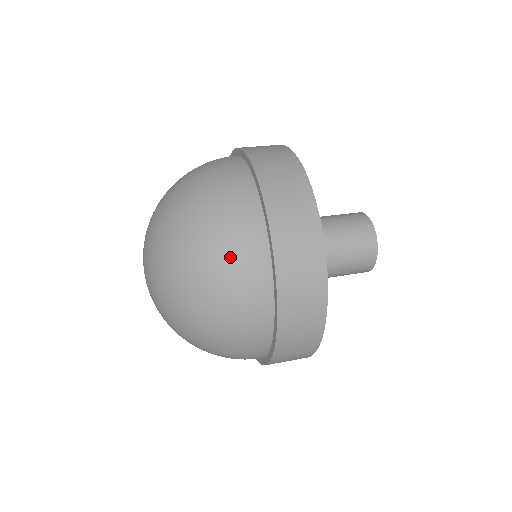
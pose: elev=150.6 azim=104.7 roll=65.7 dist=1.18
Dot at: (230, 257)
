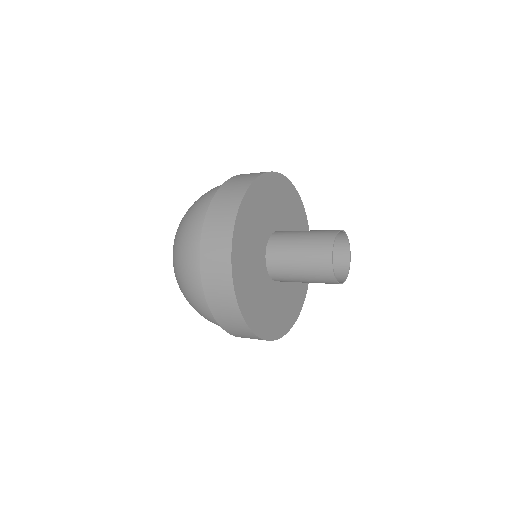
Dot at: (185, 262)
